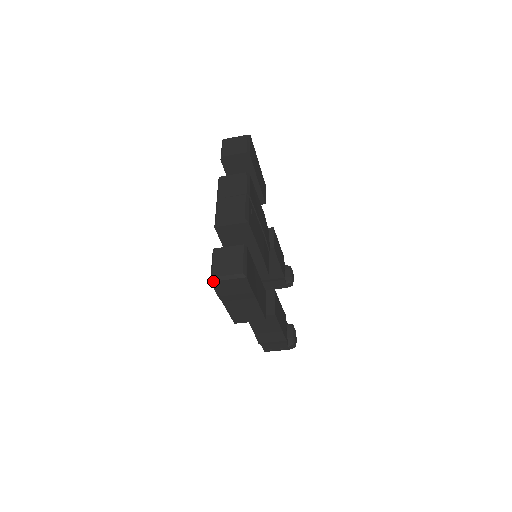
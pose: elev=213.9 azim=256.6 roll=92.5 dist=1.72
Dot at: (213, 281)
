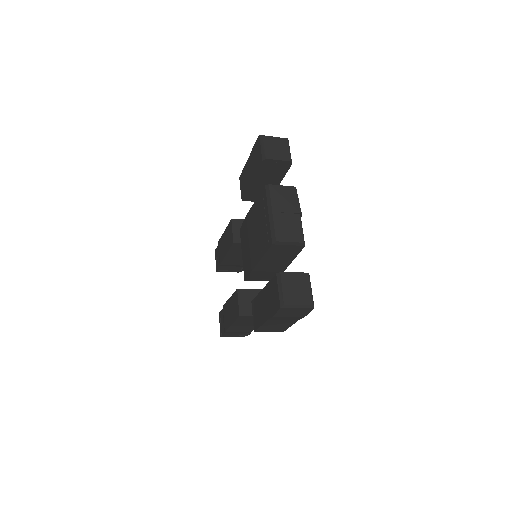
Dot at: (283, 308)
